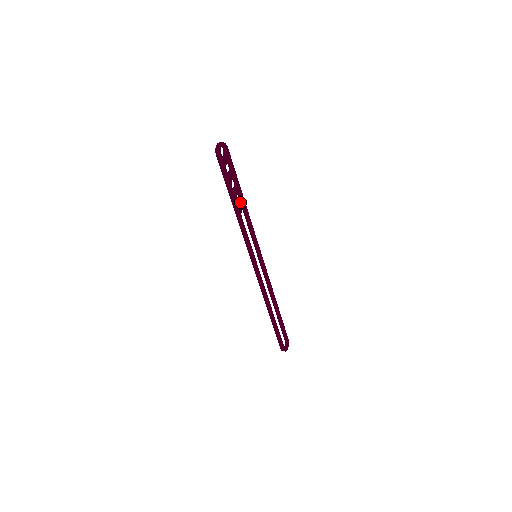
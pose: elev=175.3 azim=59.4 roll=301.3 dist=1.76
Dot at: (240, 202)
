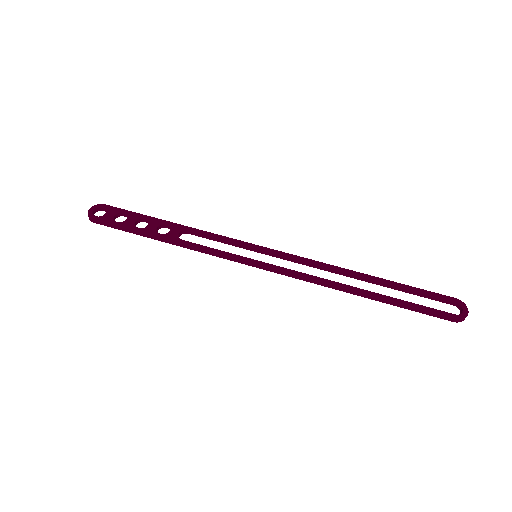
Dot at: (170, 230)
